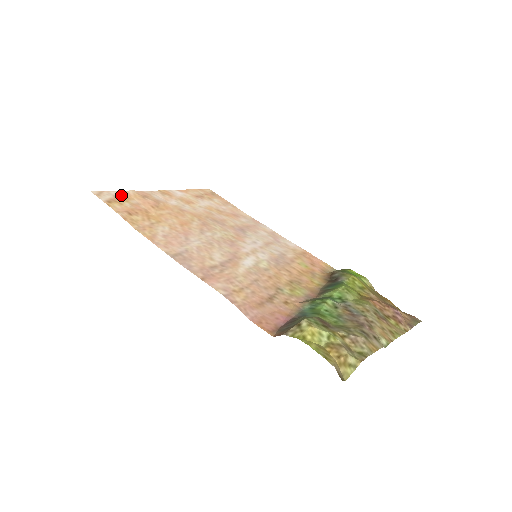
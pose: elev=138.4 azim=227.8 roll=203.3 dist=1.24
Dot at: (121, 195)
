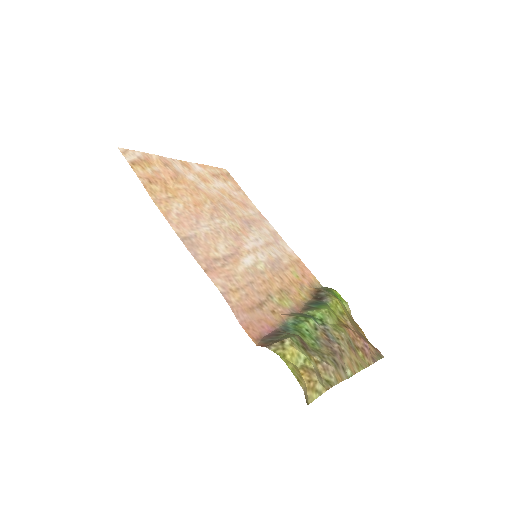
Dot at: (145, 158)
